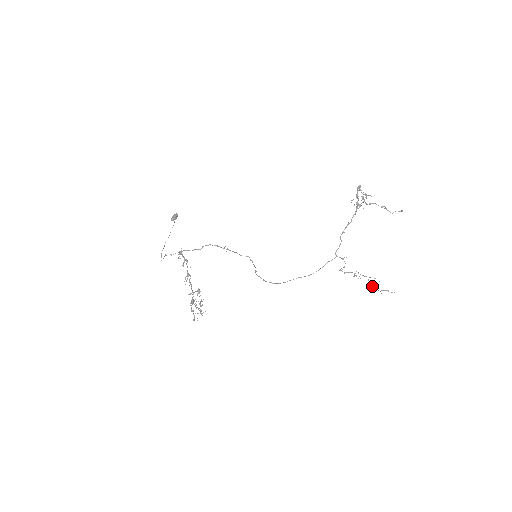
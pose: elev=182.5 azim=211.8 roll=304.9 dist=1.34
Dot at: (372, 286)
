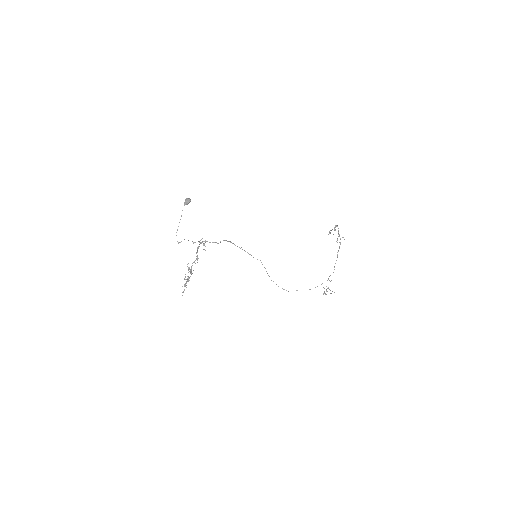
Dot at: (324, 293)
